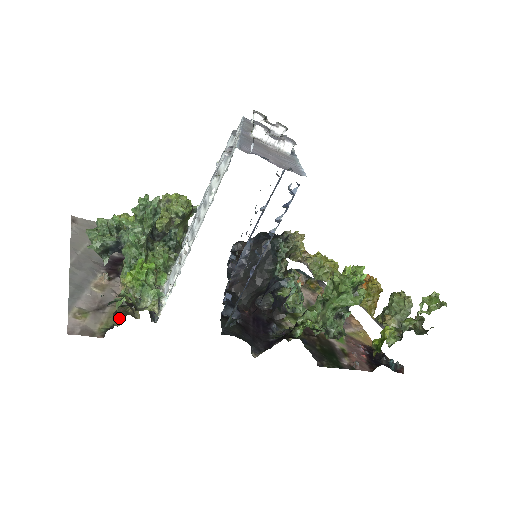
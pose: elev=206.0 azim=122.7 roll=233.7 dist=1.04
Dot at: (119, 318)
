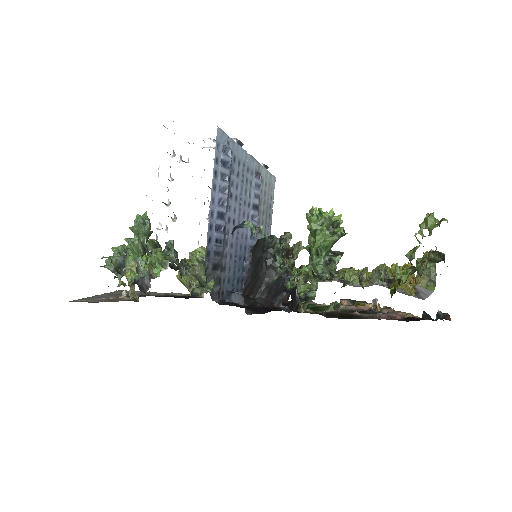
Dot at: (119, 300)
